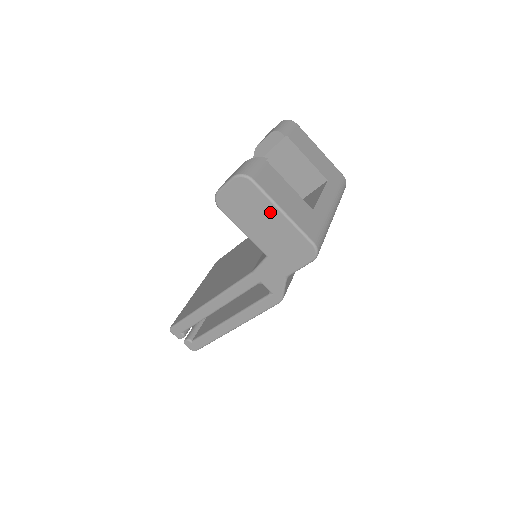
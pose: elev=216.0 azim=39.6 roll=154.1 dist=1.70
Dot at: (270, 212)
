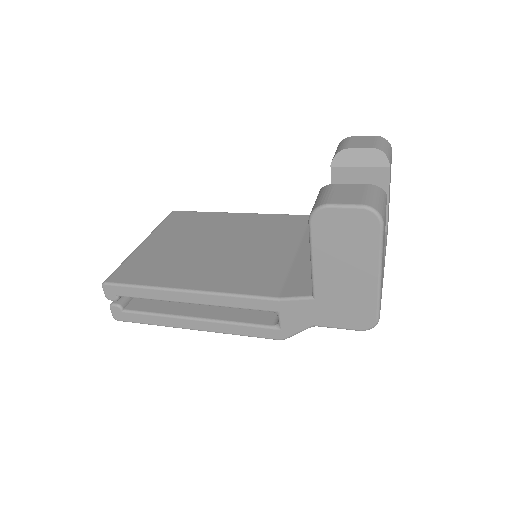
Dot at: (367, 265)
